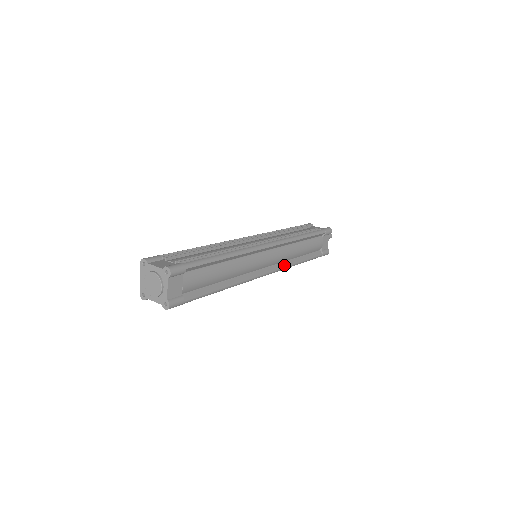
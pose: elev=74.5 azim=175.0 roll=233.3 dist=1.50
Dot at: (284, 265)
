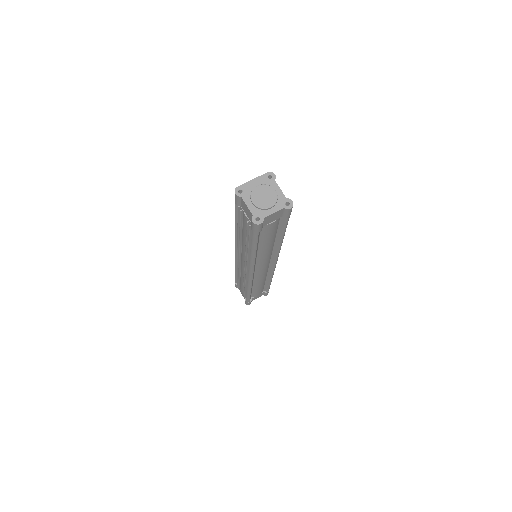
Dot at: occluded
